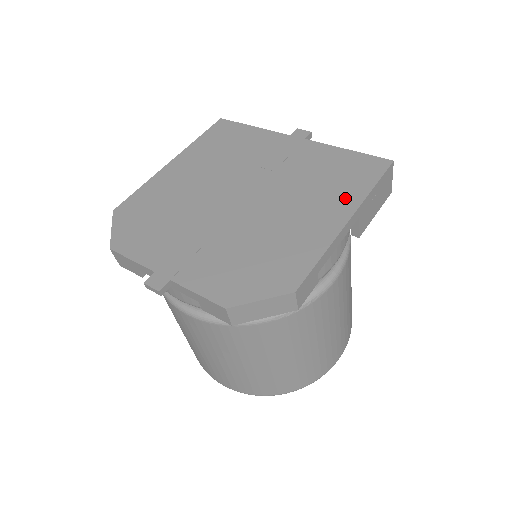
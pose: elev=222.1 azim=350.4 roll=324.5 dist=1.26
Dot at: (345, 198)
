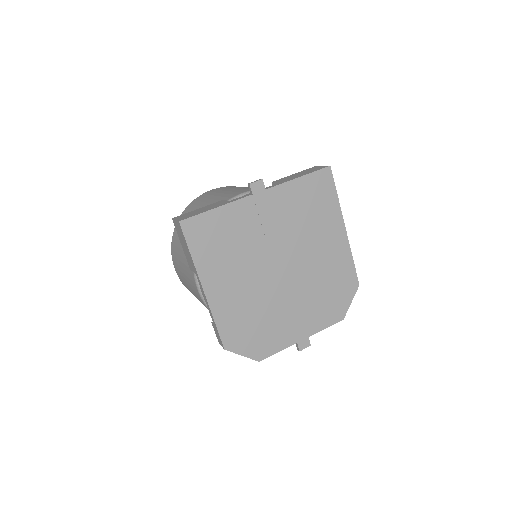
Dot at: (332, 217)
